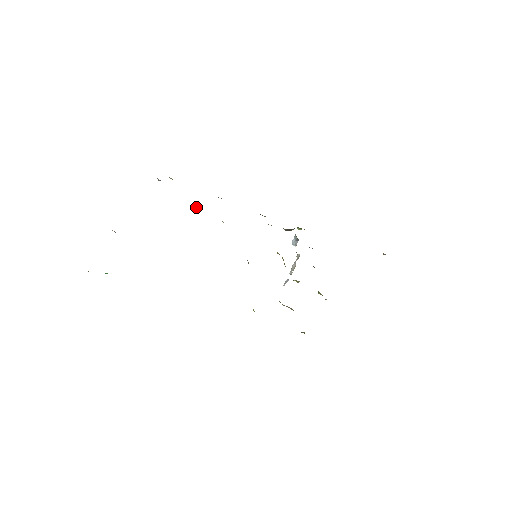
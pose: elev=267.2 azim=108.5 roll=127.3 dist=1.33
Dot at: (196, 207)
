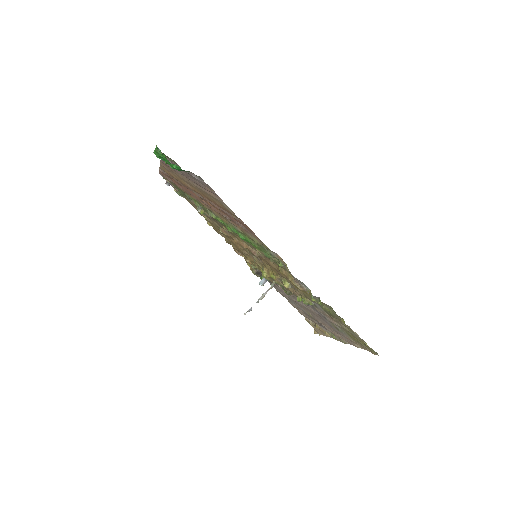
Dot at: (200, 211)
